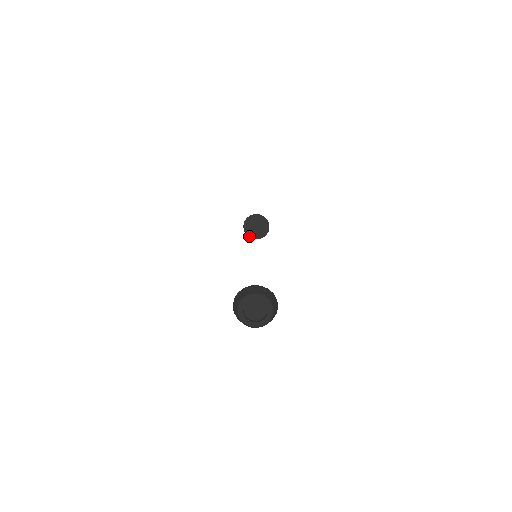
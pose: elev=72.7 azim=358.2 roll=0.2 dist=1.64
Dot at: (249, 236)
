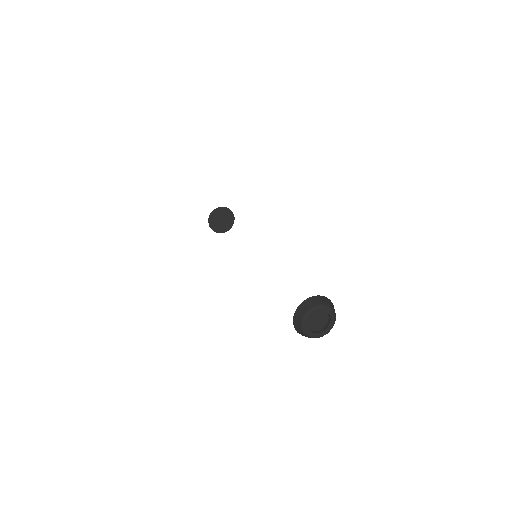
Dot at: (209, 221)
